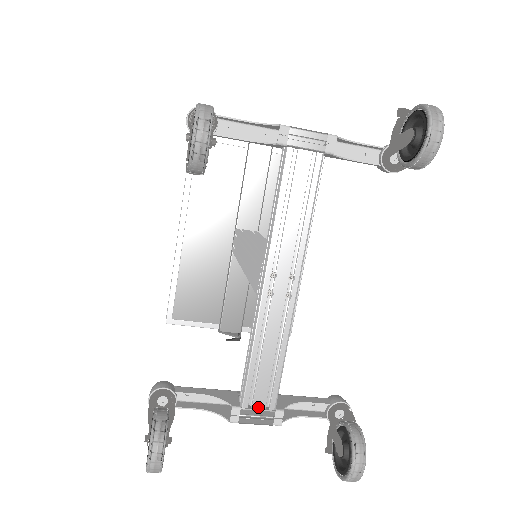
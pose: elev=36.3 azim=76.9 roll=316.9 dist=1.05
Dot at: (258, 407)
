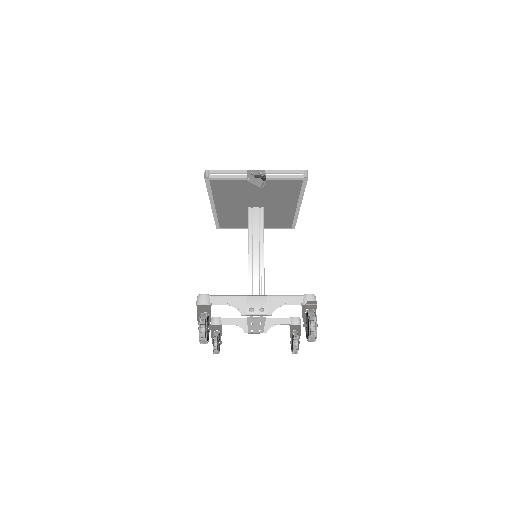
Dot at: occluded
